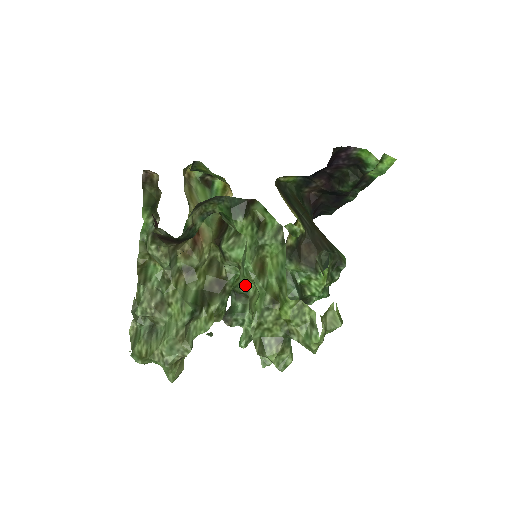
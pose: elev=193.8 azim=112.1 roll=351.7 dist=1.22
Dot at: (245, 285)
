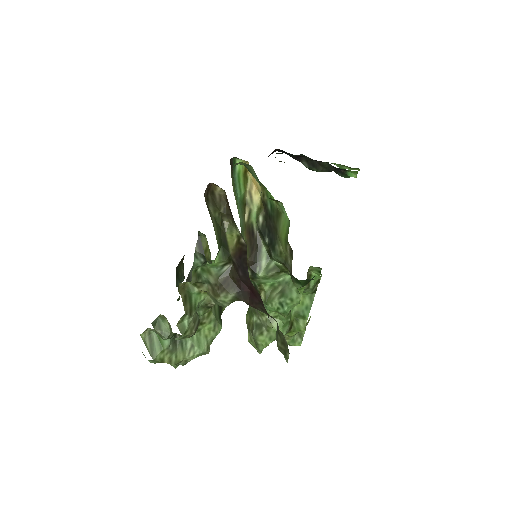
Dot at: (269, 310)
